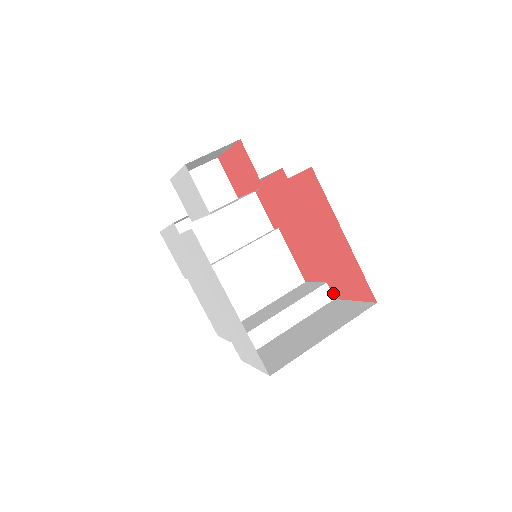
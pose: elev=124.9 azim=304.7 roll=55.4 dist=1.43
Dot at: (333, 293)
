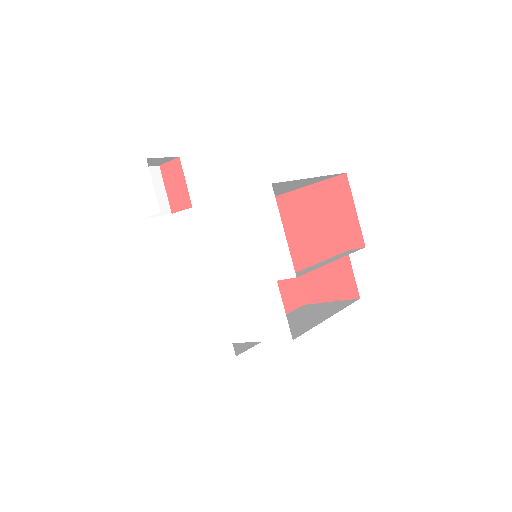
Dot at: (358, 246)
